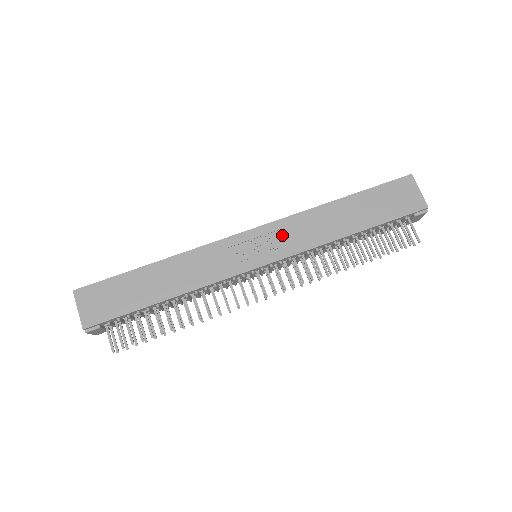
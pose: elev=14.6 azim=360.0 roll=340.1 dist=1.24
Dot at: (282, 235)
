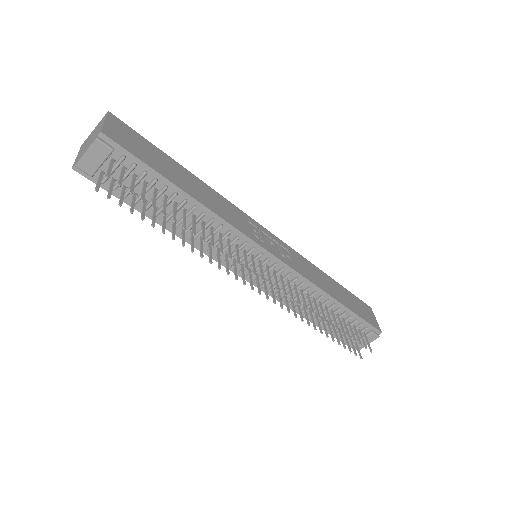
Dot at: (290, 255)
